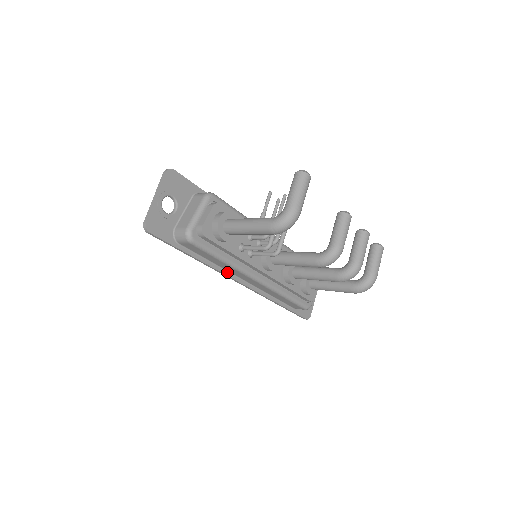
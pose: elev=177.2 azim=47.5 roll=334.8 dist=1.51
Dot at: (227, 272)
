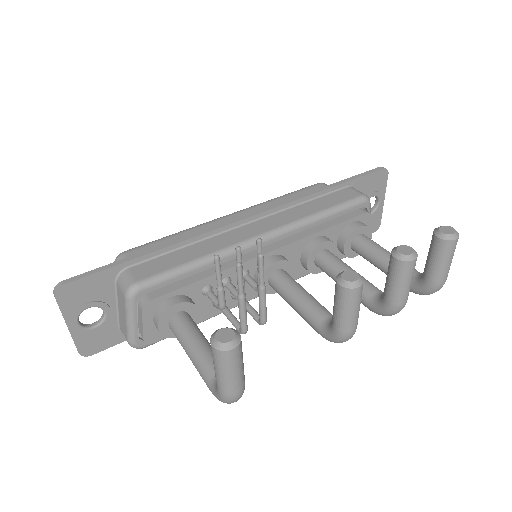
Dot at: occluded
